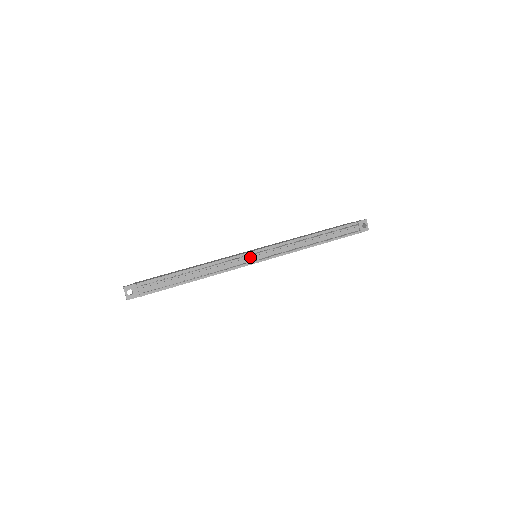
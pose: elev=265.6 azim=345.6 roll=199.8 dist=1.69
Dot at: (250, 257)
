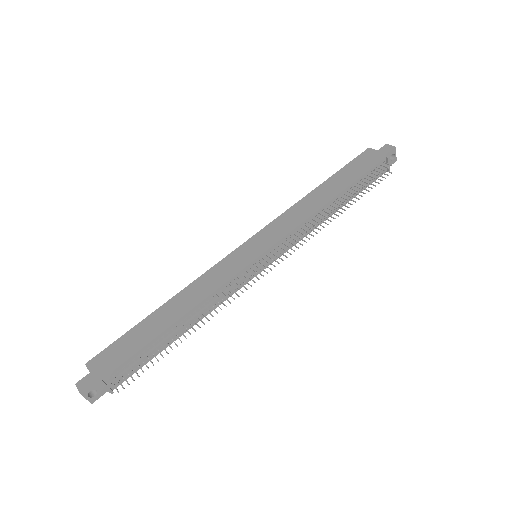
Dot at: (253, 270)
